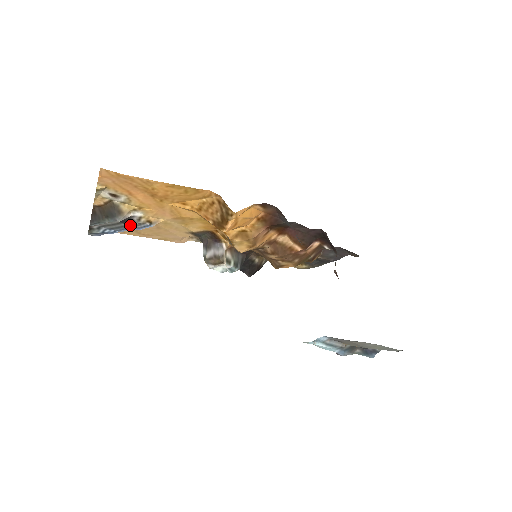
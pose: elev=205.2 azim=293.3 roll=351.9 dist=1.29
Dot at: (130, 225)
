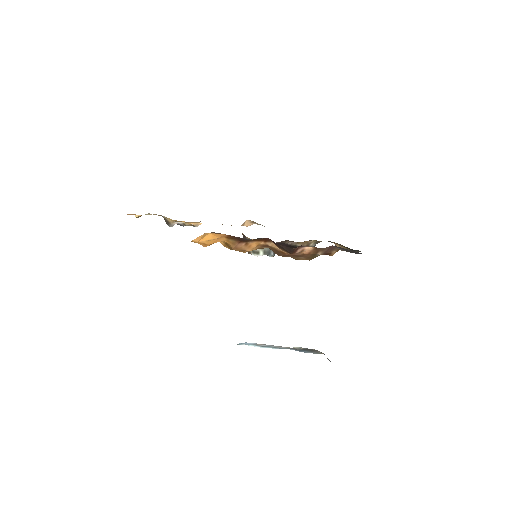
Dot at: occluded
